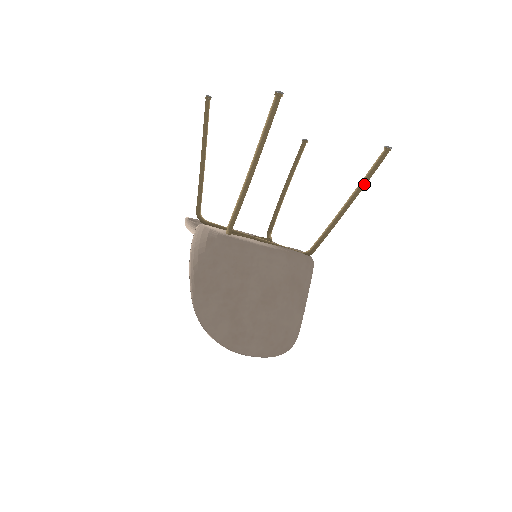
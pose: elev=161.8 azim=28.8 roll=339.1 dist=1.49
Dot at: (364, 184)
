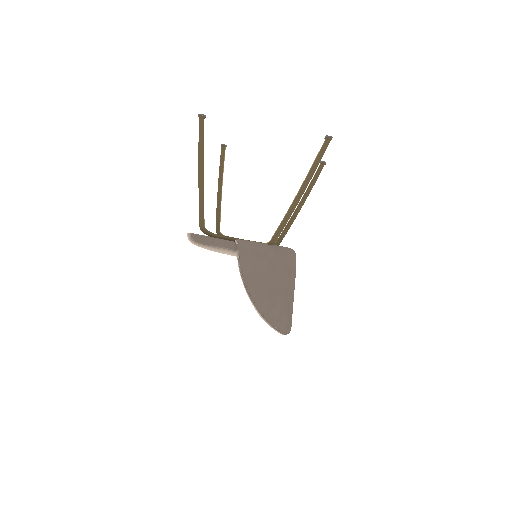
Dot at: occluded
